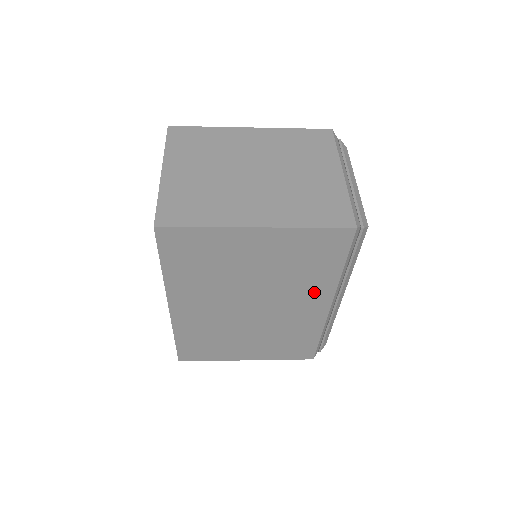
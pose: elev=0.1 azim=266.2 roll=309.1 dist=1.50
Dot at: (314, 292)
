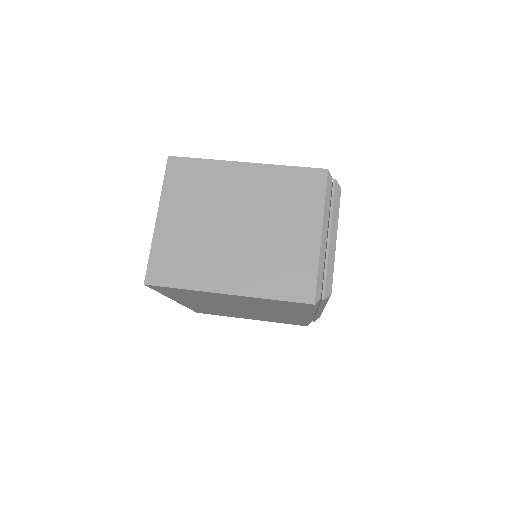
Dot at: (292, 313)
